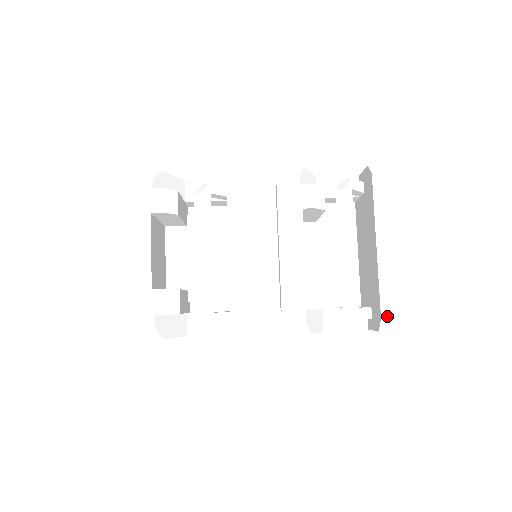
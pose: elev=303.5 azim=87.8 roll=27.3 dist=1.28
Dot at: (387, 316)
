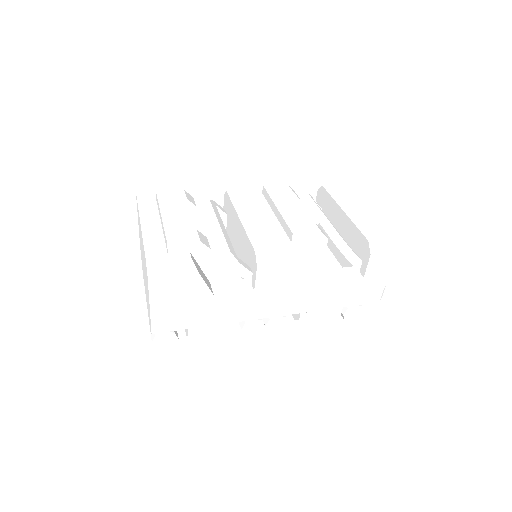
Dot at: (371, 239)
